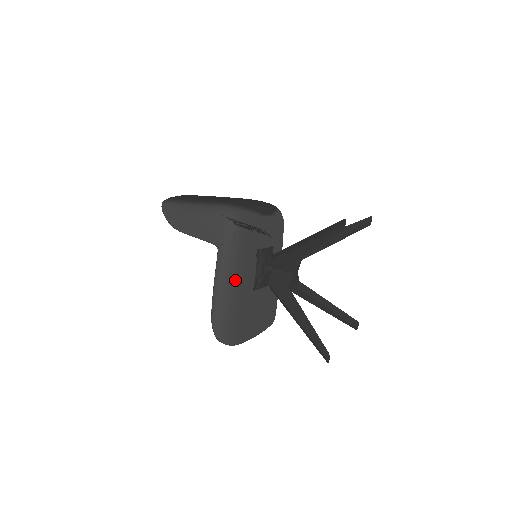
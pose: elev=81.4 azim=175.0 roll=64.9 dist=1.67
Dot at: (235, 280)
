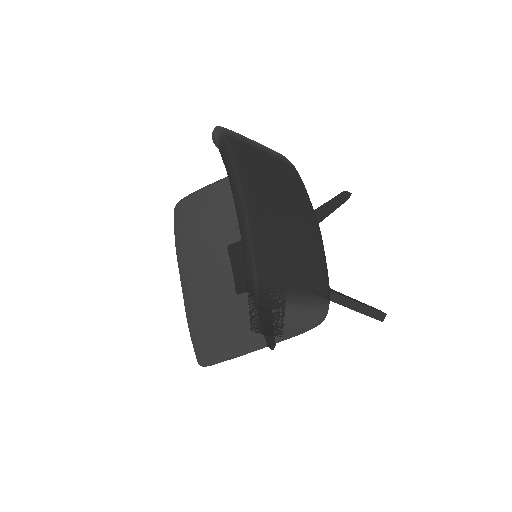
Dot at: occluded
